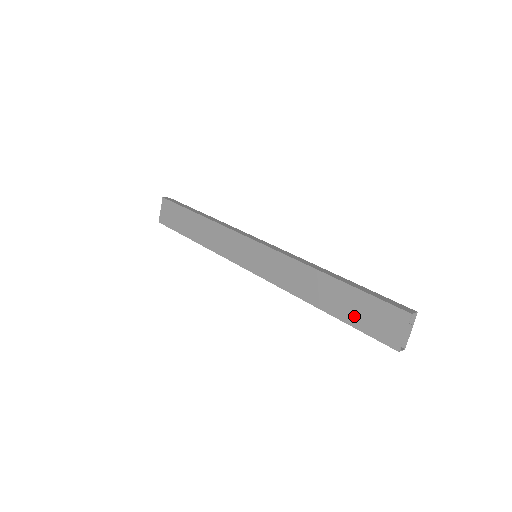
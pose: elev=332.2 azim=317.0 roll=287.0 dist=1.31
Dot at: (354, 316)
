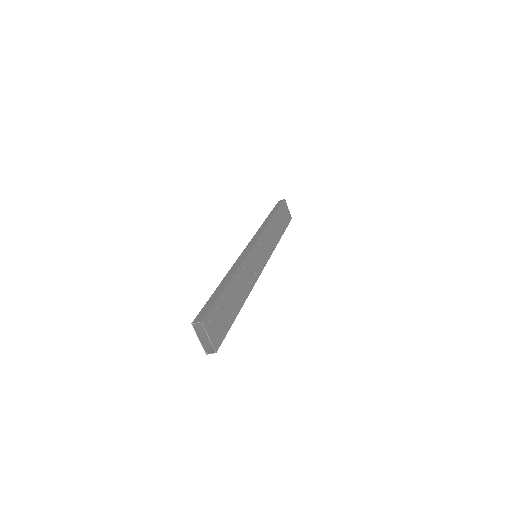
Dot at: occluded
